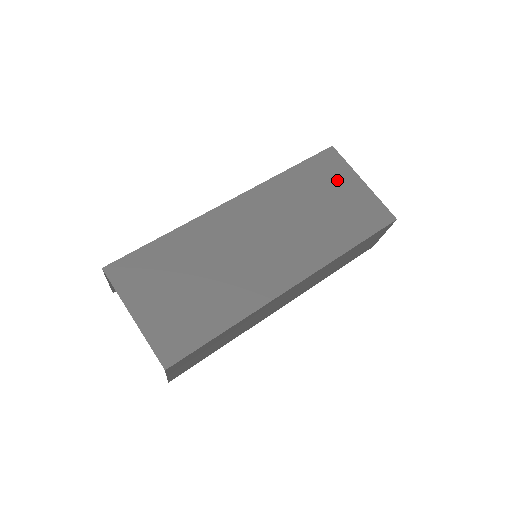
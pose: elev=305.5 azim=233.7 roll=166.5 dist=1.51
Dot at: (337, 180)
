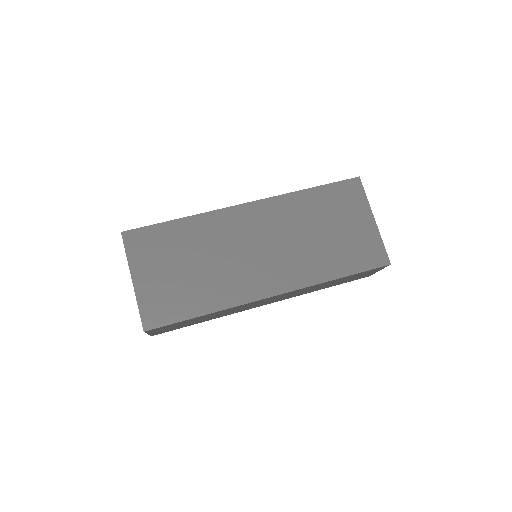
Dot at: (350, 211)
